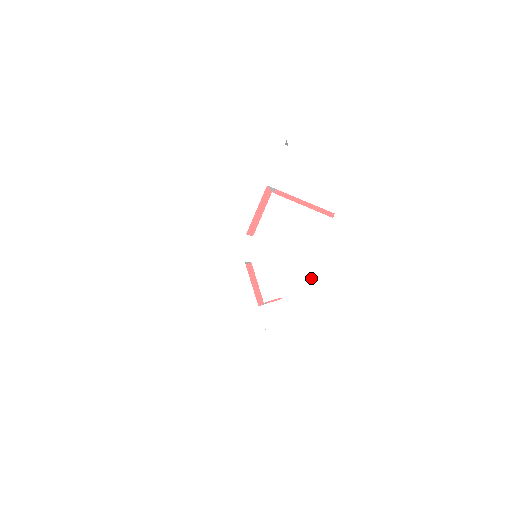
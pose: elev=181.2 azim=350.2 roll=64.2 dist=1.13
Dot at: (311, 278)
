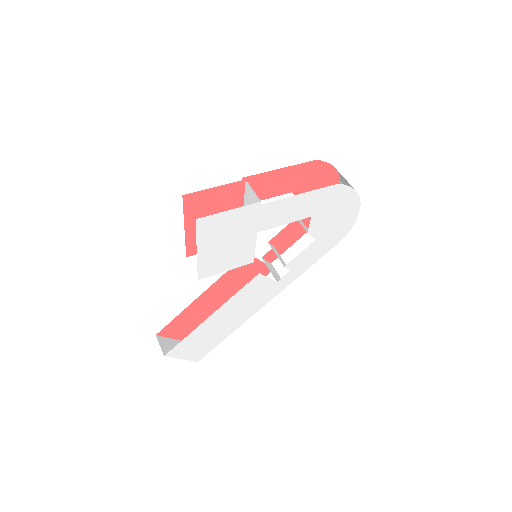
Dot at: (305, 252)
